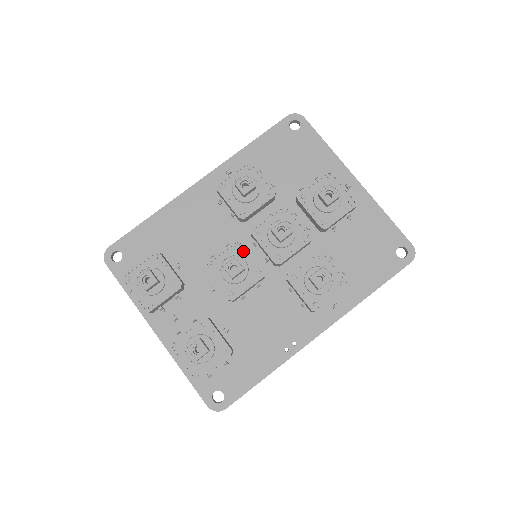
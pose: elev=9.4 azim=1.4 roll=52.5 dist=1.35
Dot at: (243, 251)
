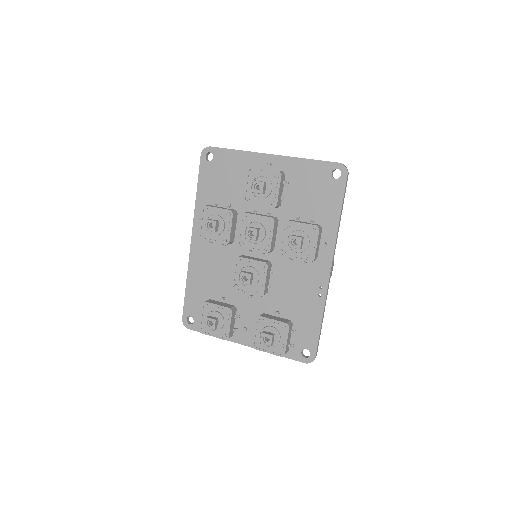
Dot at: (244, 262)
